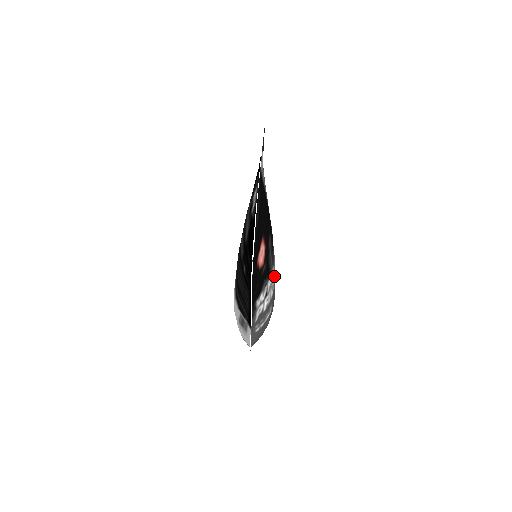
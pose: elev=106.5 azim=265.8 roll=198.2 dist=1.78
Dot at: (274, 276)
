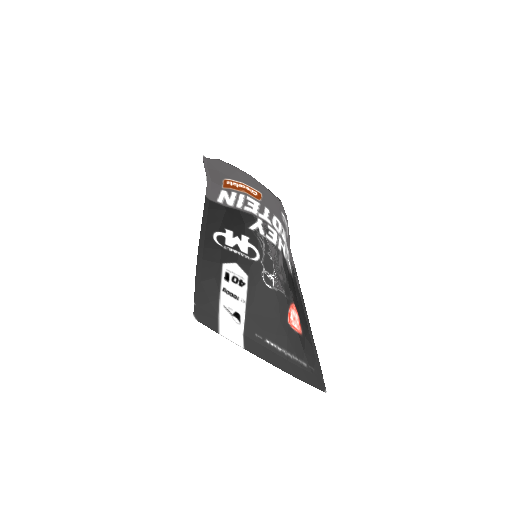
Dot at: (269, 218)
